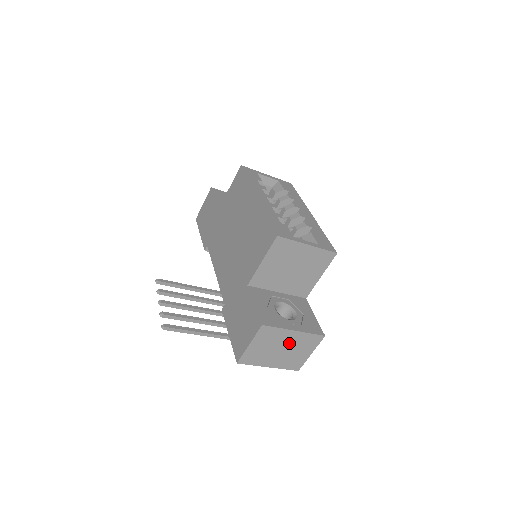
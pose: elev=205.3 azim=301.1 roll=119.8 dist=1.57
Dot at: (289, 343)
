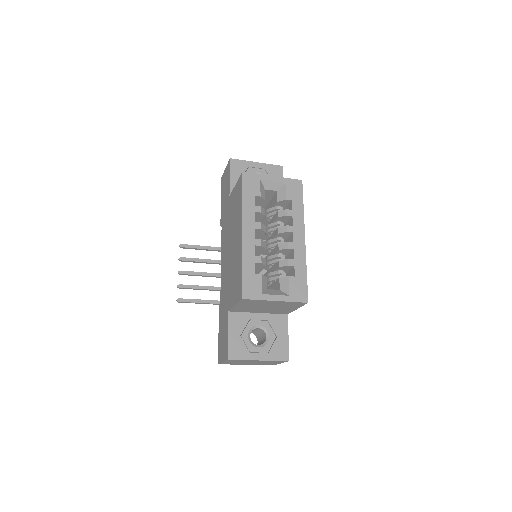
Dot at: (258, 362)
